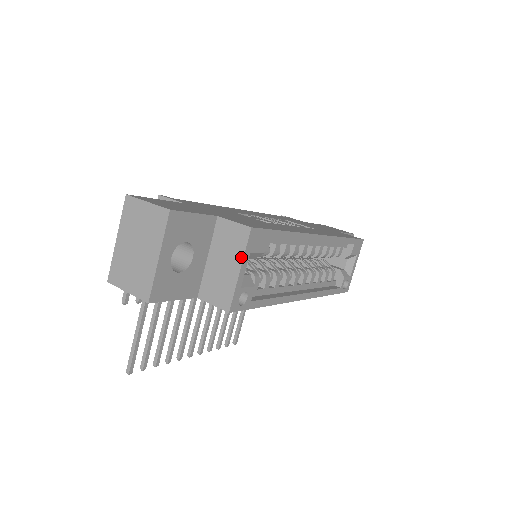
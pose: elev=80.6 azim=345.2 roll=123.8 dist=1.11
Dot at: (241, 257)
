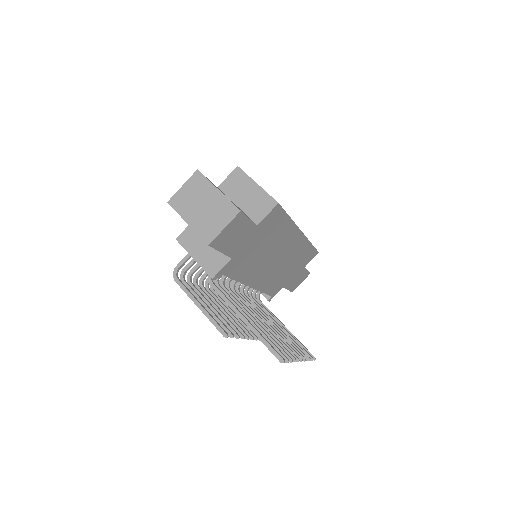
Dot at: (250, 180)
